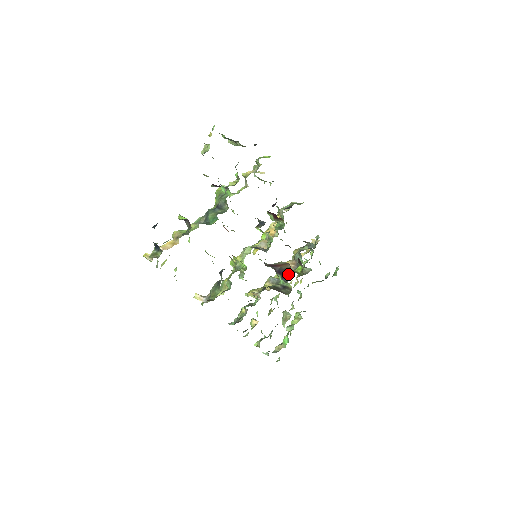
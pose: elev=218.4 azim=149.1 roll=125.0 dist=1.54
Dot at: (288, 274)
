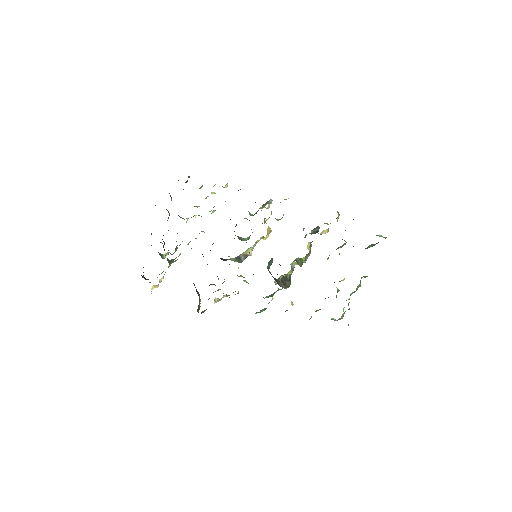
Dot at: occluded
